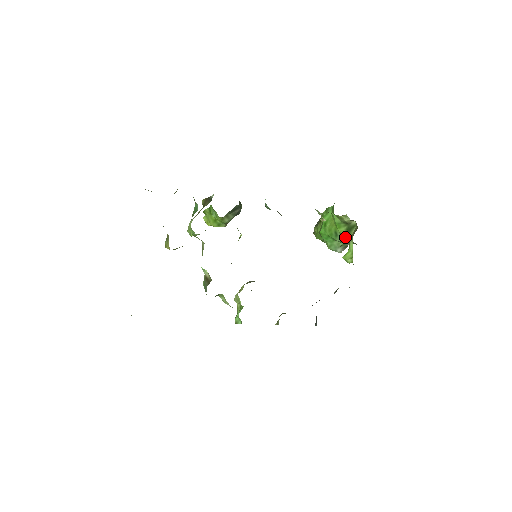
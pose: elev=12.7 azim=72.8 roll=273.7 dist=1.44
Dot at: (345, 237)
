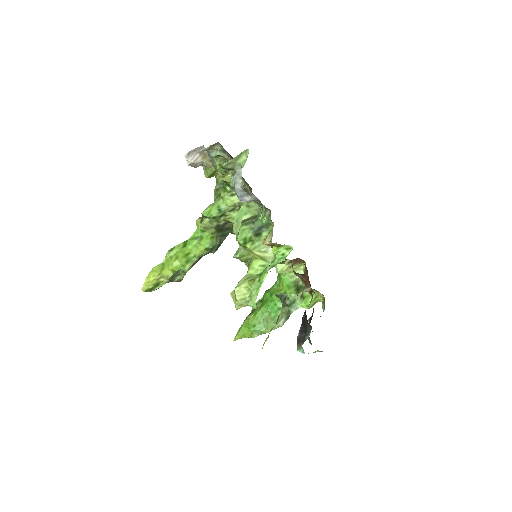
Dot at: (294, 298)
